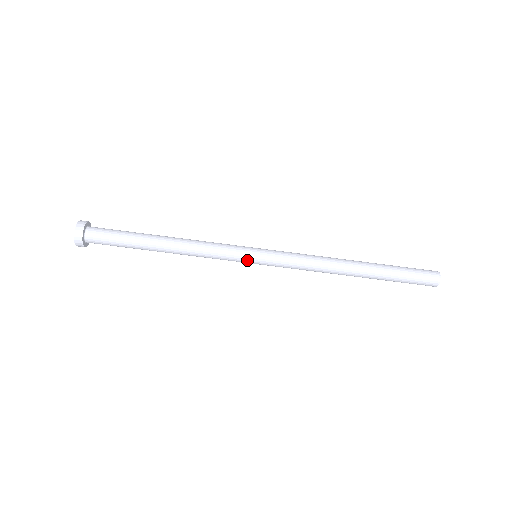
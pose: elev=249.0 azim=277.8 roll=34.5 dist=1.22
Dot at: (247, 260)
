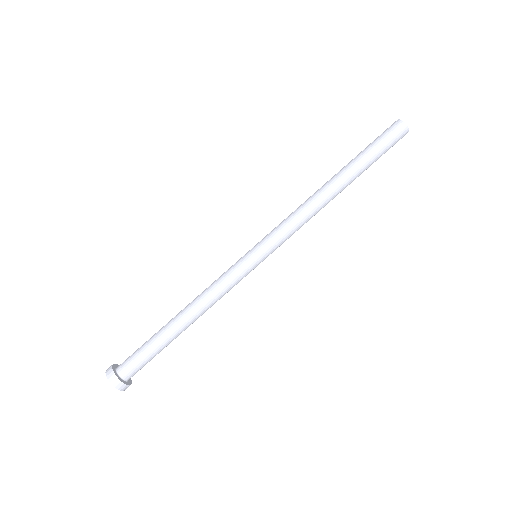
Dot at: (249, 262)
